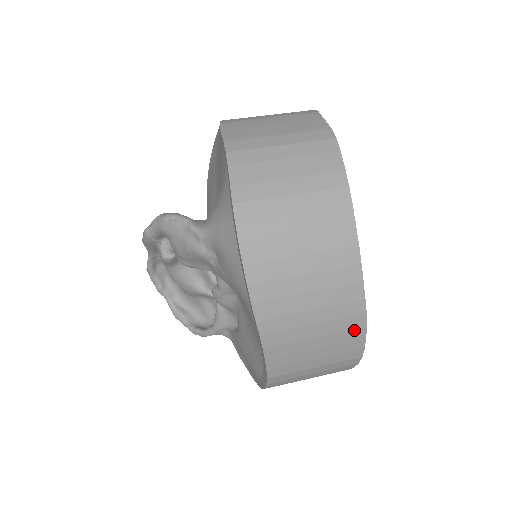
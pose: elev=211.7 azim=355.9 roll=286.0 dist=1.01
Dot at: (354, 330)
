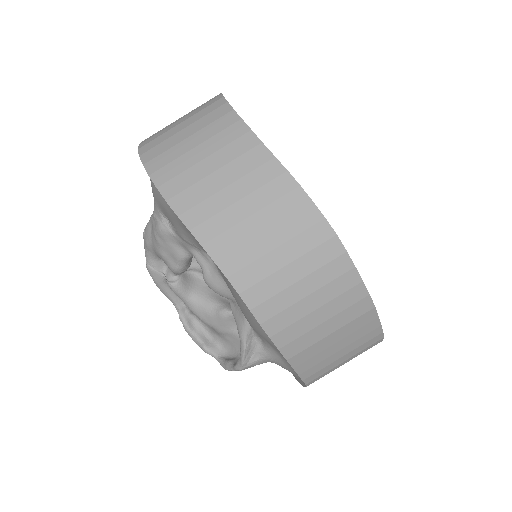
Dot at: (289, 195)
